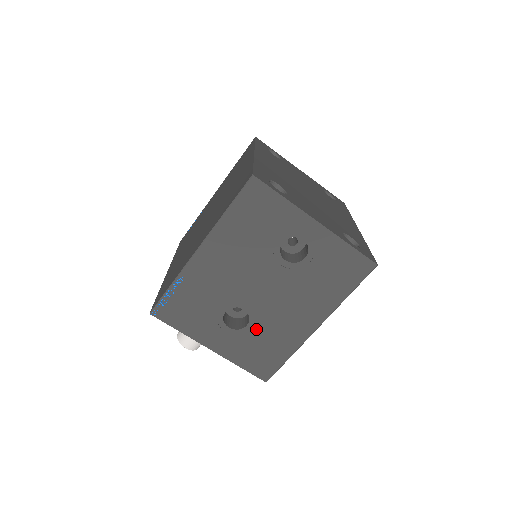
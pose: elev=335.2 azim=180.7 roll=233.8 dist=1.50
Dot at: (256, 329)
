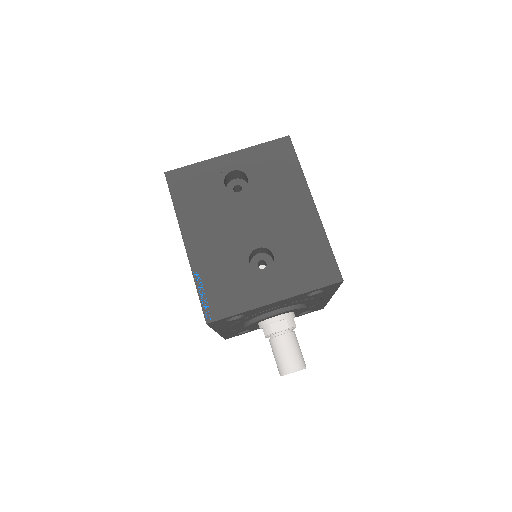
Dot at: (282, 251)
